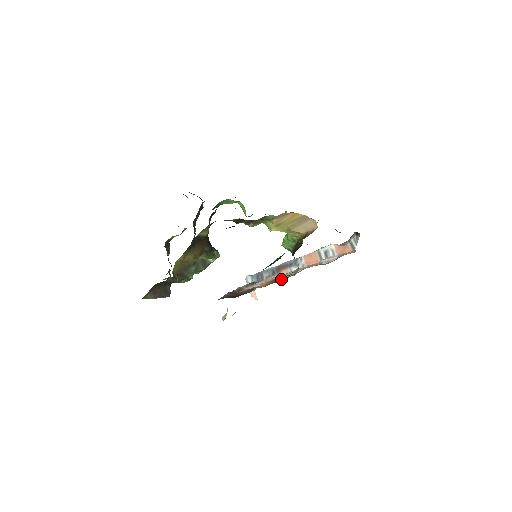
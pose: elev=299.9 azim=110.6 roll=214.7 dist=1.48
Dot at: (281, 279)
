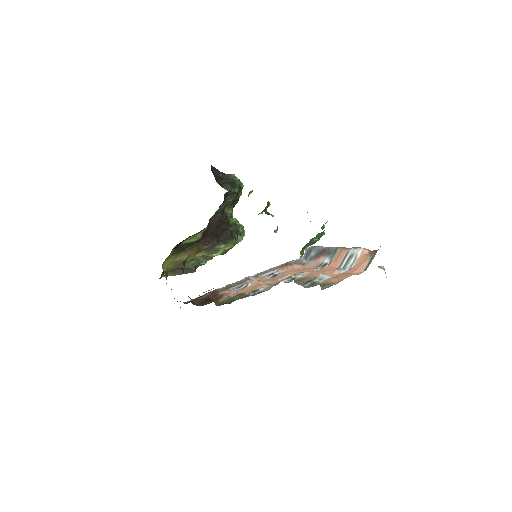
Dot at: (231, 301)
